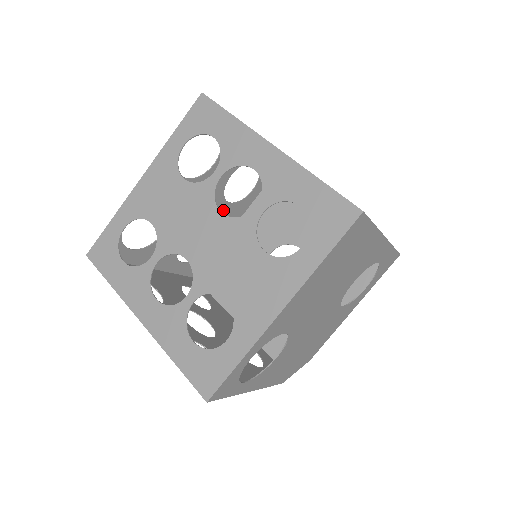
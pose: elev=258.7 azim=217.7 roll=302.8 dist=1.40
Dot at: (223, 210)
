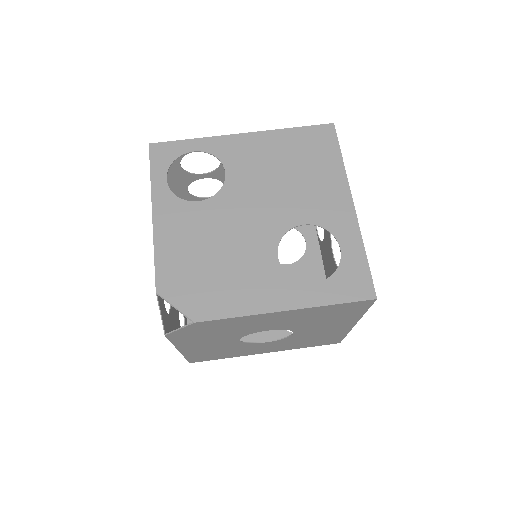
Dot at: occluded
